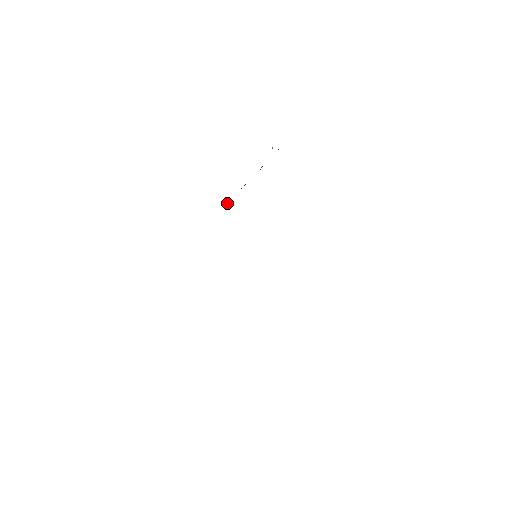
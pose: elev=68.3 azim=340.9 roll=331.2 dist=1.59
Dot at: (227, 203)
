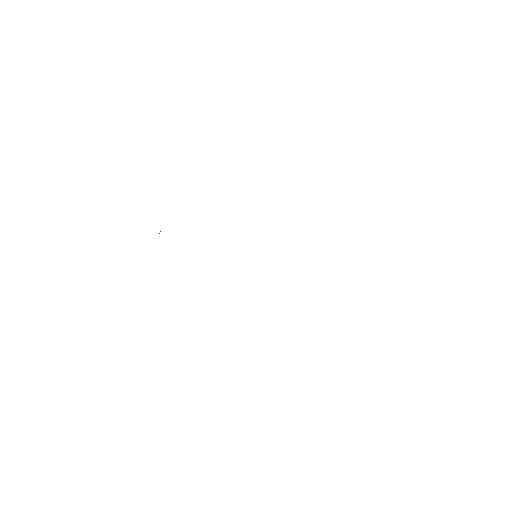
Dot at: occluded
